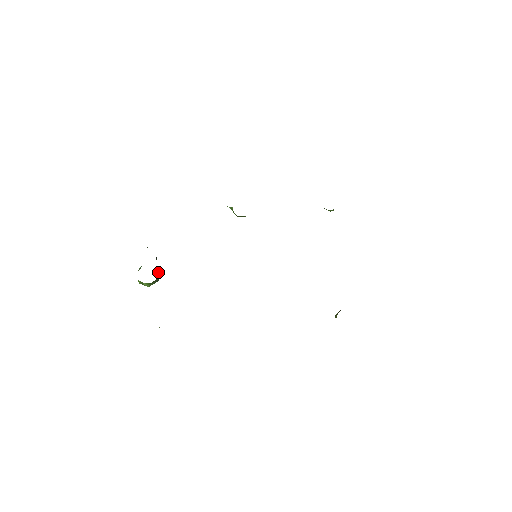
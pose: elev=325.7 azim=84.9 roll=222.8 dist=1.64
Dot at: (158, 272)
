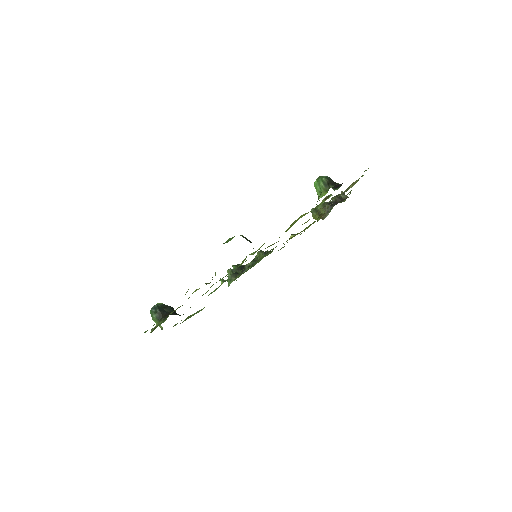
Dot at: (172, 311)
